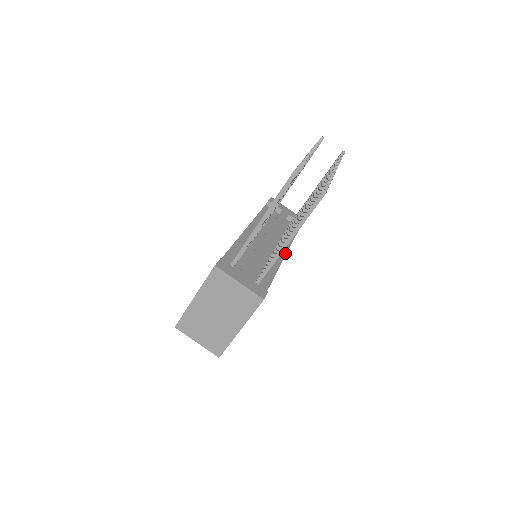
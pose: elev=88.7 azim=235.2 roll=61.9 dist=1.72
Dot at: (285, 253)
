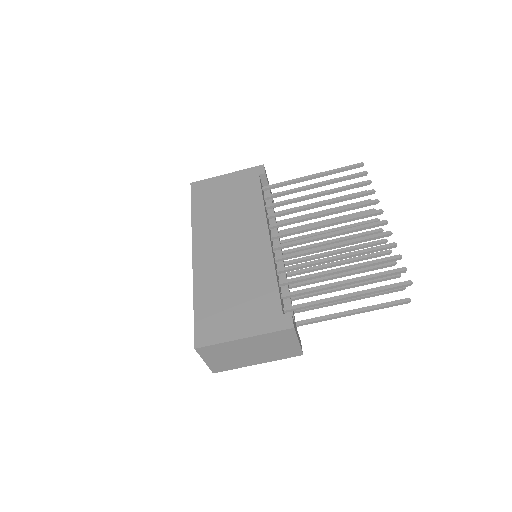
Dot at: occluded
